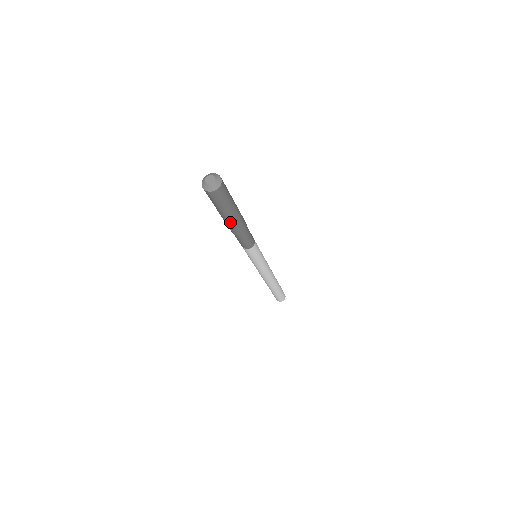
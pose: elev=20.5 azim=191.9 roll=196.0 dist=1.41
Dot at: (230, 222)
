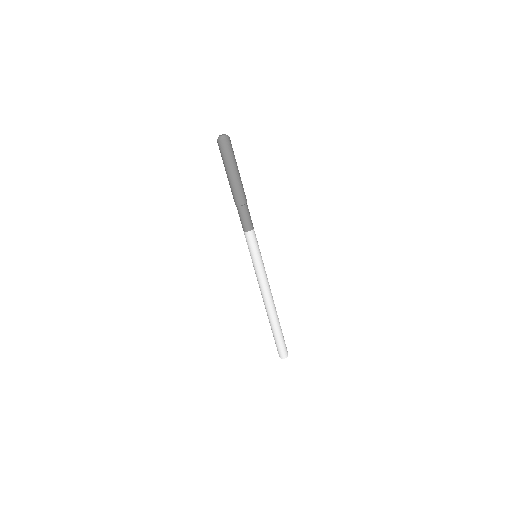
Dot at: (231, 184)
